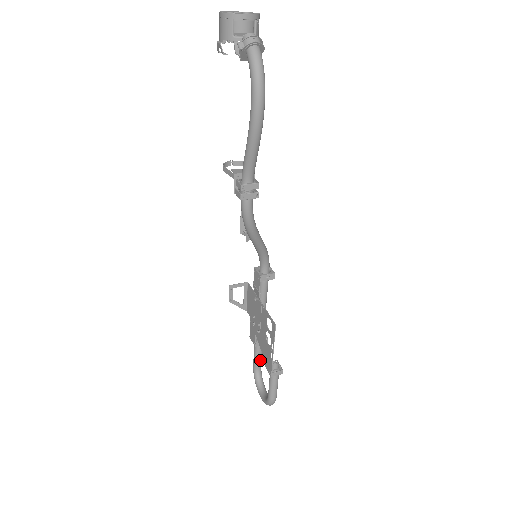
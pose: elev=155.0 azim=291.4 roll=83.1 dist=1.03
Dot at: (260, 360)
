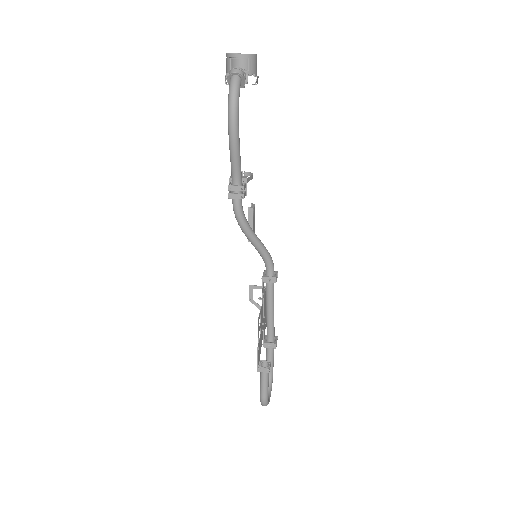
Dot at: occluded
